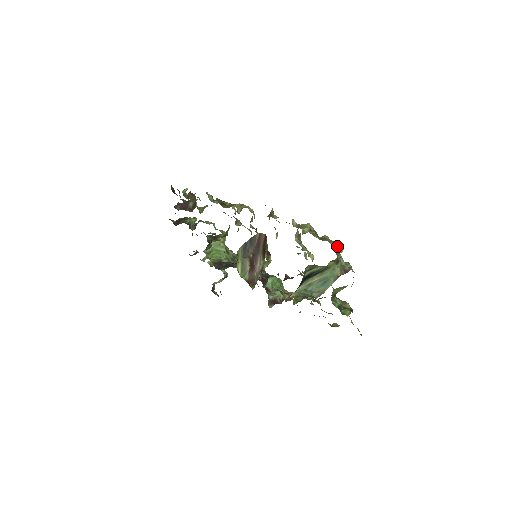
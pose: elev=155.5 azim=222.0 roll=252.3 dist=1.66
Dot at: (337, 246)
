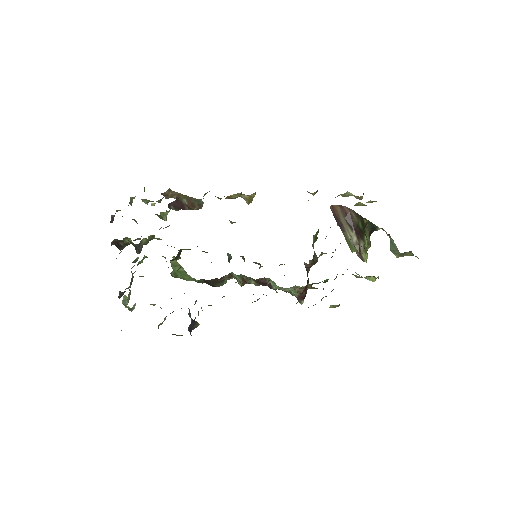
Dot at: occluded
